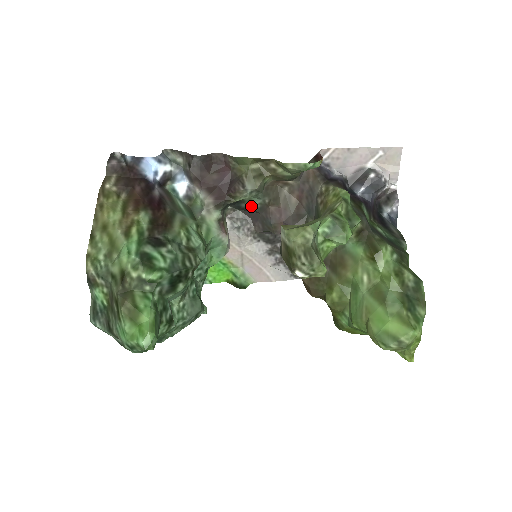
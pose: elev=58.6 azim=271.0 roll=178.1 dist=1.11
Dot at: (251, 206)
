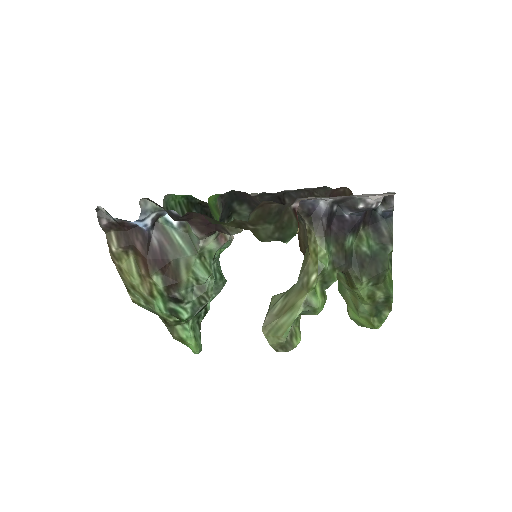
Dot at: (242, 209)
